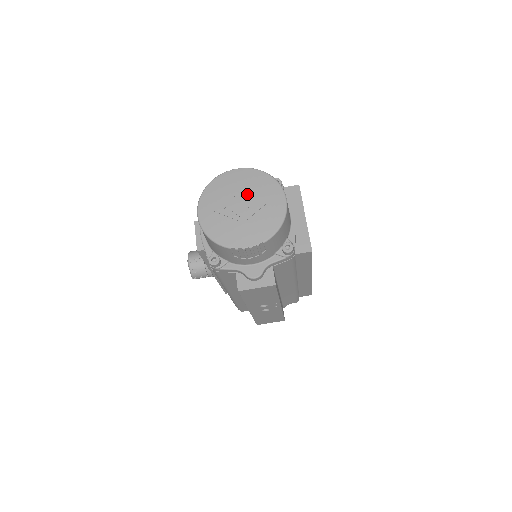
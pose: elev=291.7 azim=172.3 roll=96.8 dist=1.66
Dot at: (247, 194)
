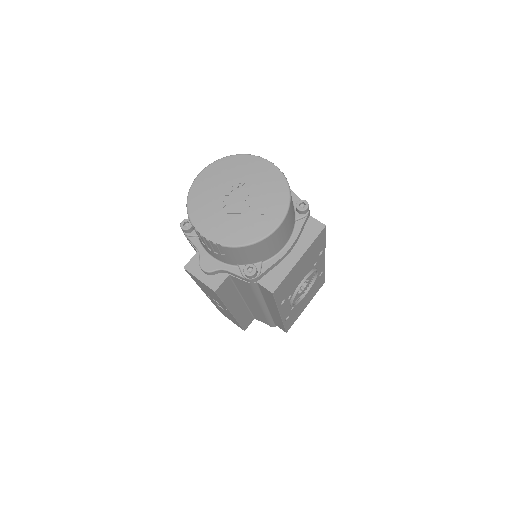
Dot at: (252, 191)
